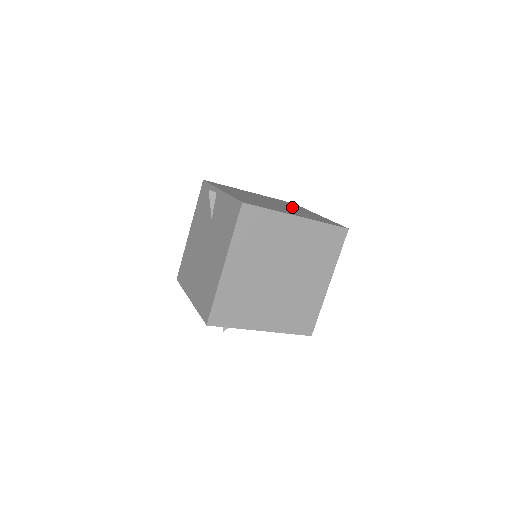
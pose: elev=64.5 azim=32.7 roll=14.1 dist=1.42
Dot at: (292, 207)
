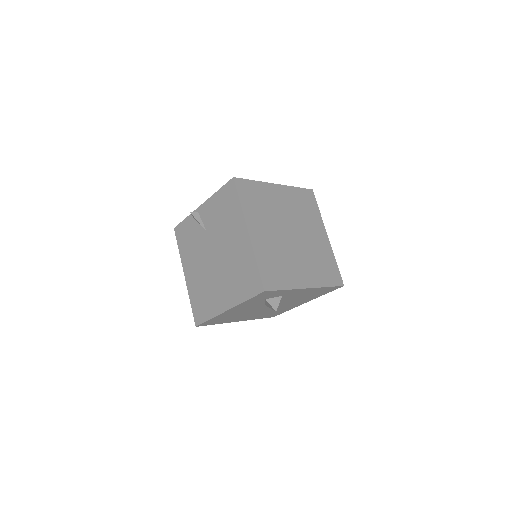
Dot at: occluded
